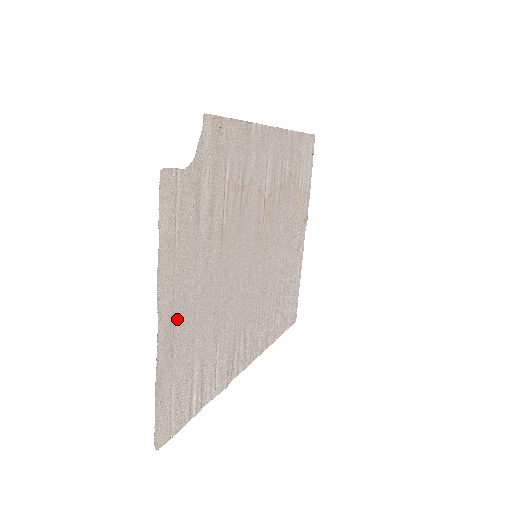
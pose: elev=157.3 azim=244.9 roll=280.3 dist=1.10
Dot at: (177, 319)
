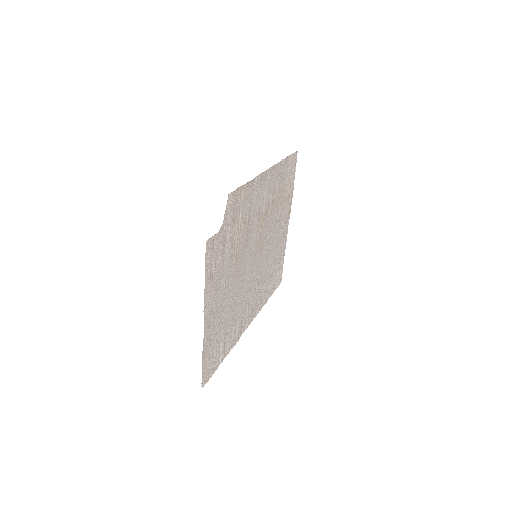
Dot at: (213, 315)
